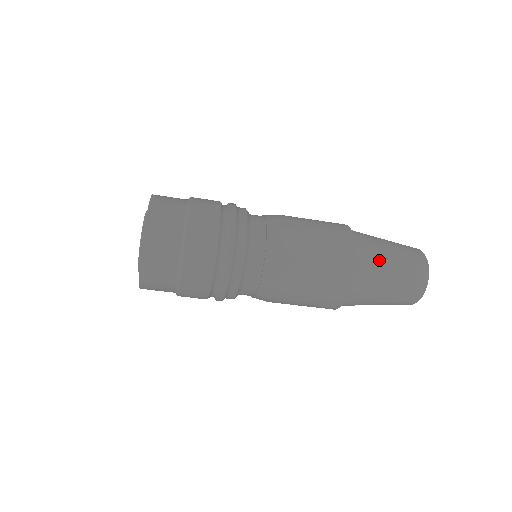
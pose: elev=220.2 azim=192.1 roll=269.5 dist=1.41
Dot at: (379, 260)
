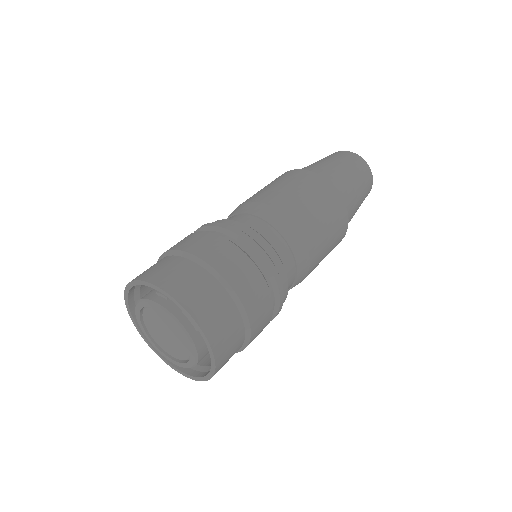
Dot at: (353, 196)
